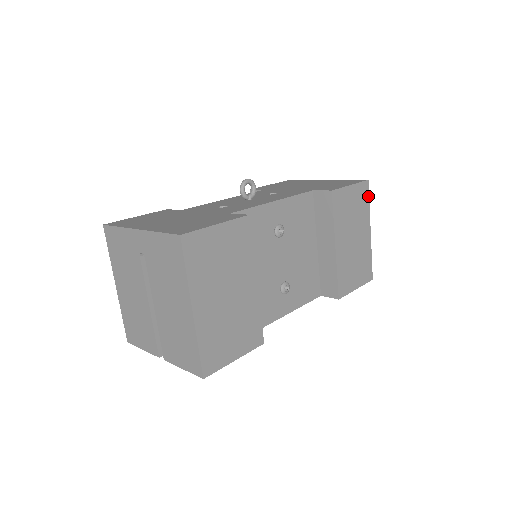
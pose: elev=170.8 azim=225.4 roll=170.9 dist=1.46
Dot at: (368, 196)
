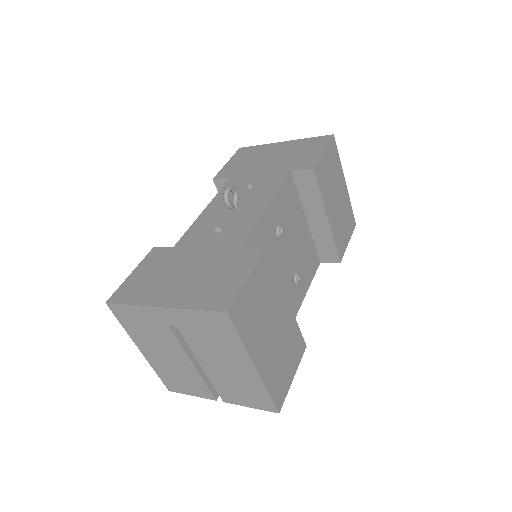
Dot at: (337, 150)
